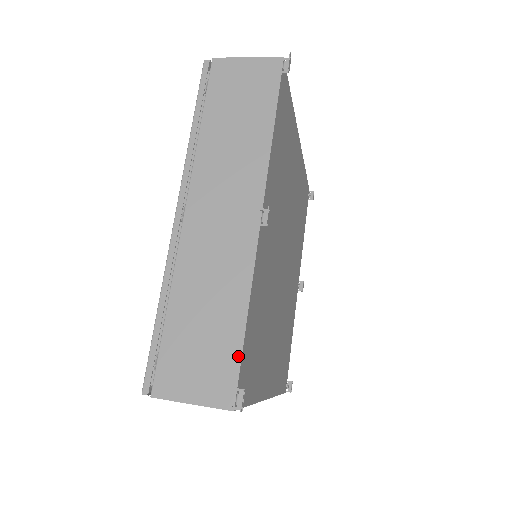
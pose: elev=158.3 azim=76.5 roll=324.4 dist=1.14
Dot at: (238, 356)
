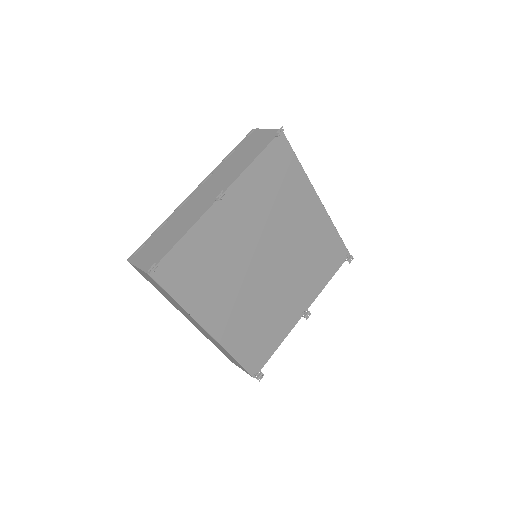
Dot at: (167, 252)
